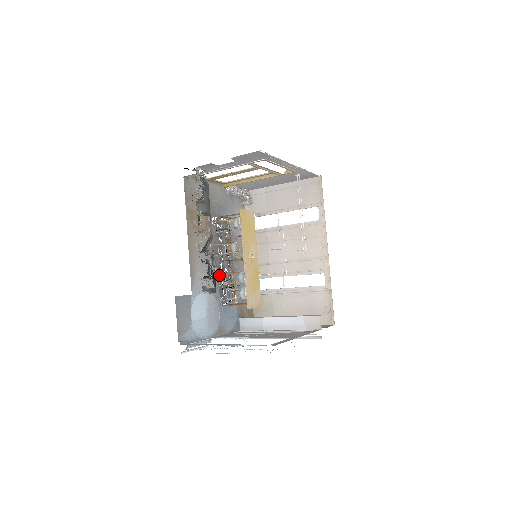
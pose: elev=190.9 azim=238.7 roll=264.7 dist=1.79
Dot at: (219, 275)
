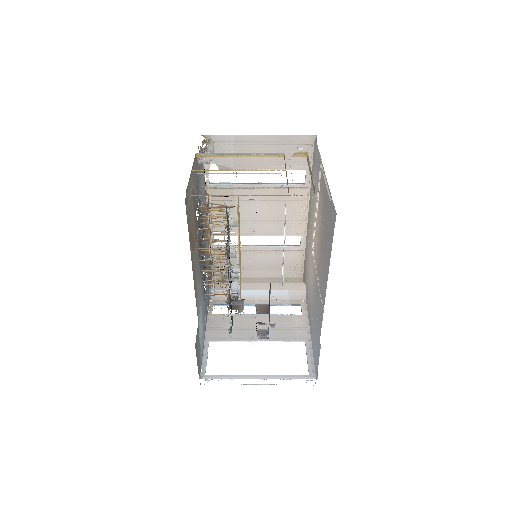
Dot at: (202, 269)
